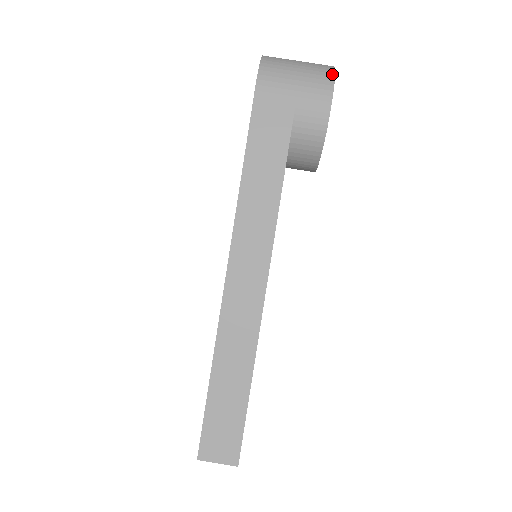
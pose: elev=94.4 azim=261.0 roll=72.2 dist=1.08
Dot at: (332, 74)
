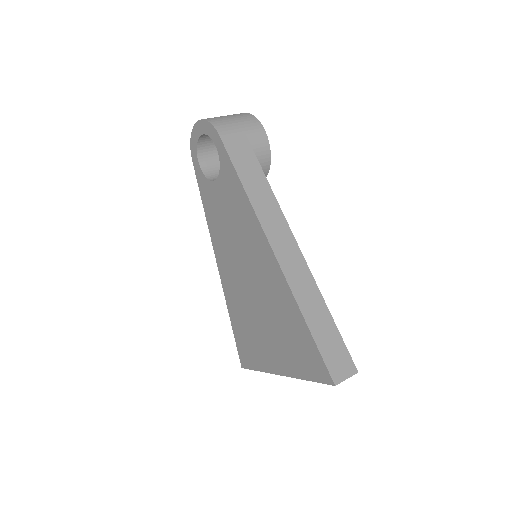
Dot at: (250, 114)
